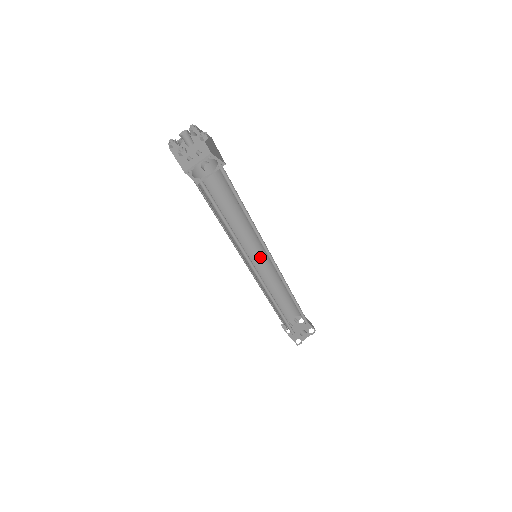
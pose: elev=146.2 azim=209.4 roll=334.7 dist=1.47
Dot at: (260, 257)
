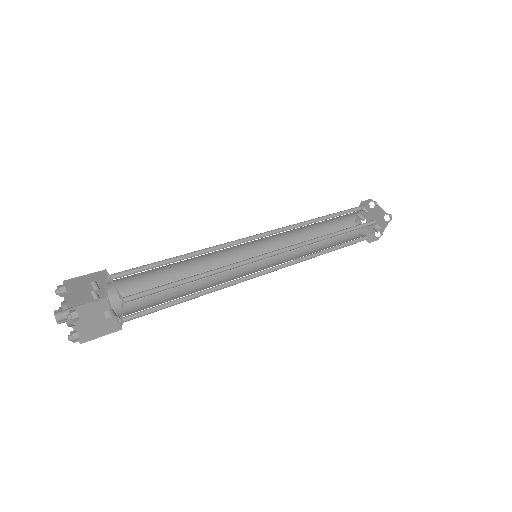
Dot at: (265, 238)
